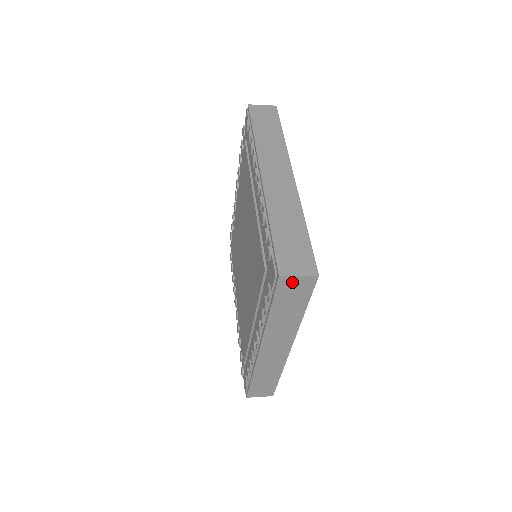
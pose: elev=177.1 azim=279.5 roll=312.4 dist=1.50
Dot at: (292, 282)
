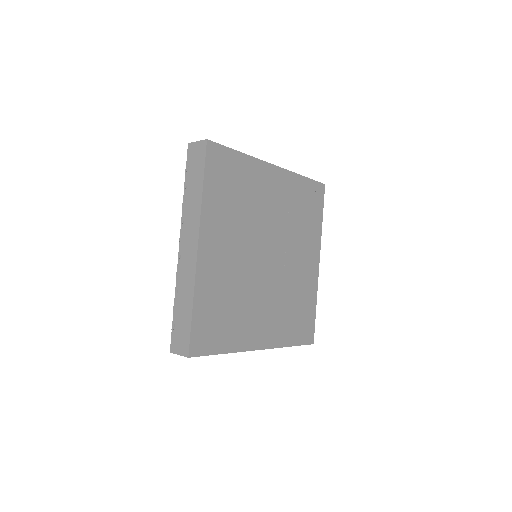
Dot at: occluded
